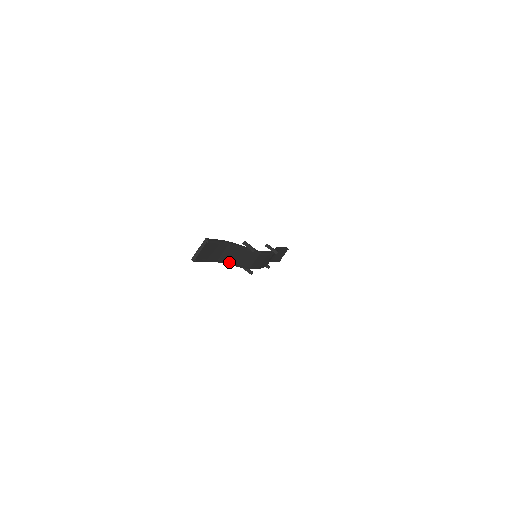
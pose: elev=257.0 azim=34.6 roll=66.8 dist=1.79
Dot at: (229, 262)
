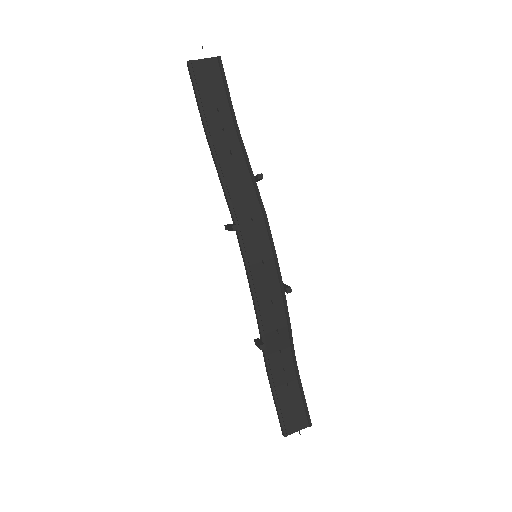
Dot at: (219, 162)
